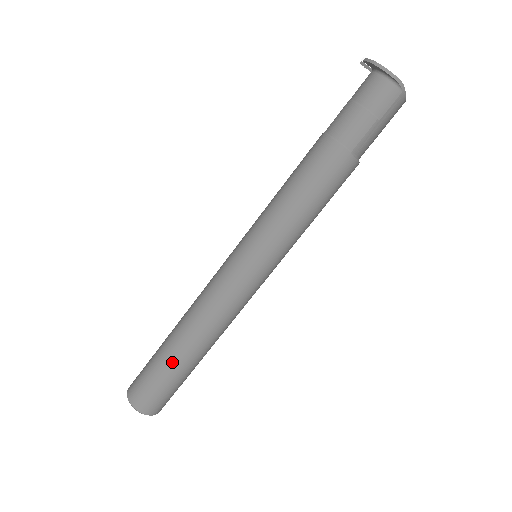
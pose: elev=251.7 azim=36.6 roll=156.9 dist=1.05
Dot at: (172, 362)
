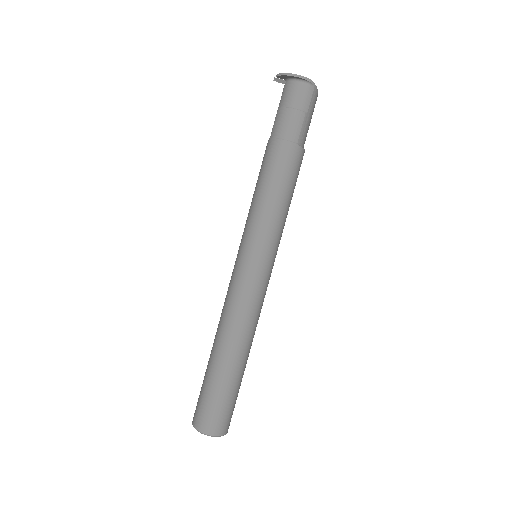
Dot at: (224, 375)
